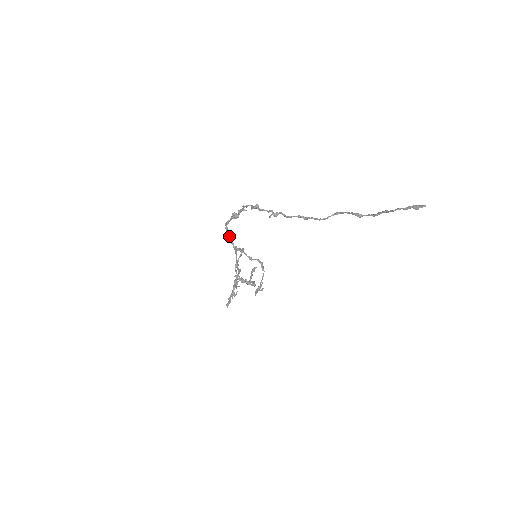
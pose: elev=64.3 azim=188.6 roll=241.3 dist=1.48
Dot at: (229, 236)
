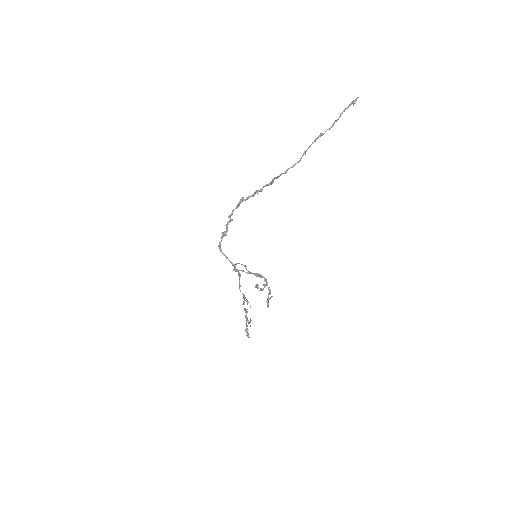
Dot at: occluded
